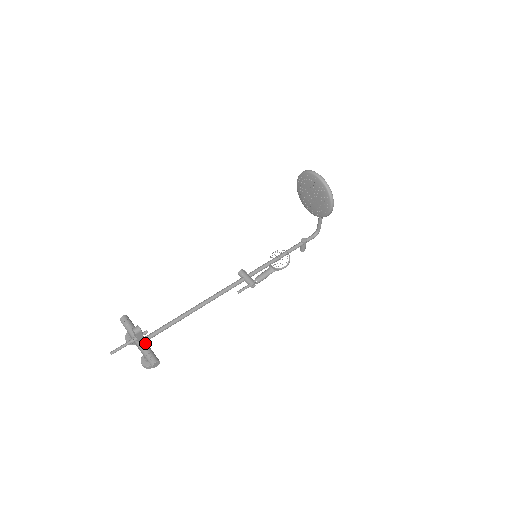
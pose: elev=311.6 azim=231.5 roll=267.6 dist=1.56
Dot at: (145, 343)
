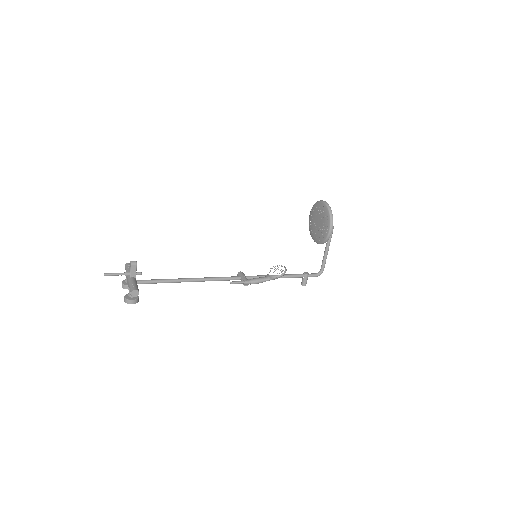
Dot at: (135, 279)
